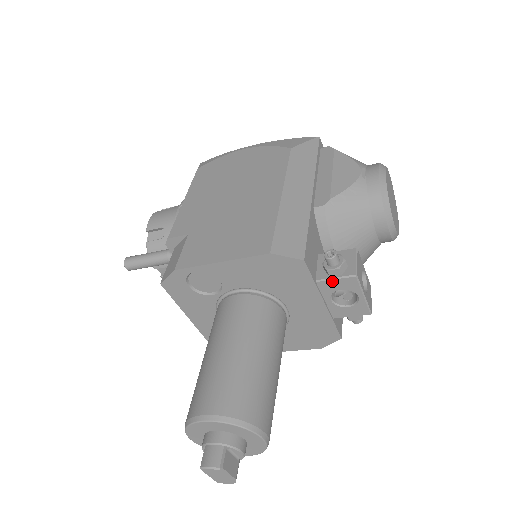
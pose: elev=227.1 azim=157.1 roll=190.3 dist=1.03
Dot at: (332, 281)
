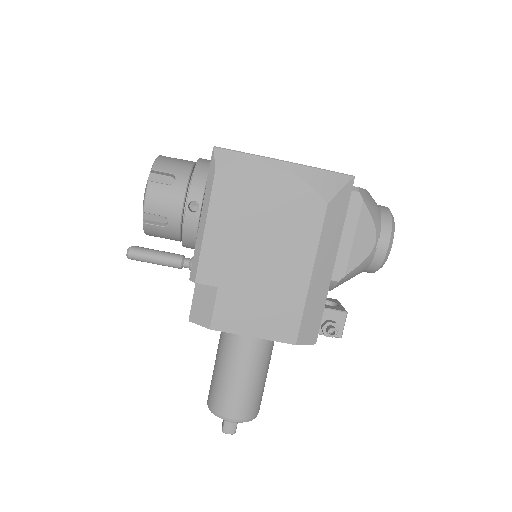
Dot at: occluded
